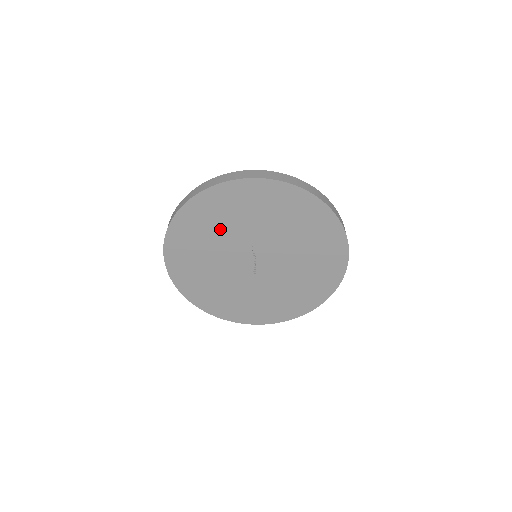
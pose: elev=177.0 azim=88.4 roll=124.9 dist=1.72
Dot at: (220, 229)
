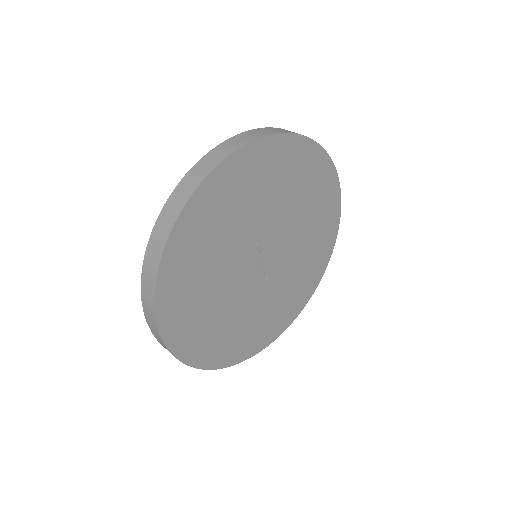
Dot at: (216, 251)
